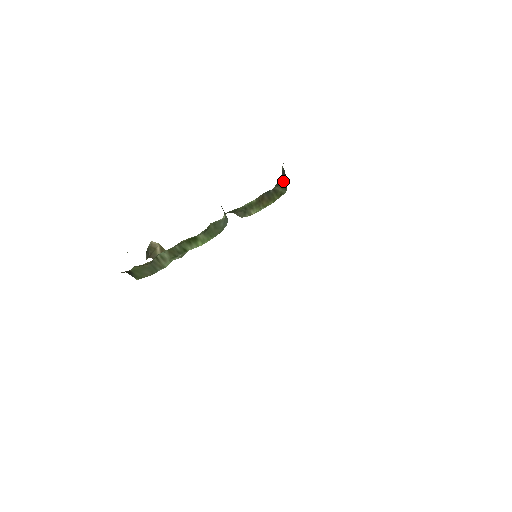
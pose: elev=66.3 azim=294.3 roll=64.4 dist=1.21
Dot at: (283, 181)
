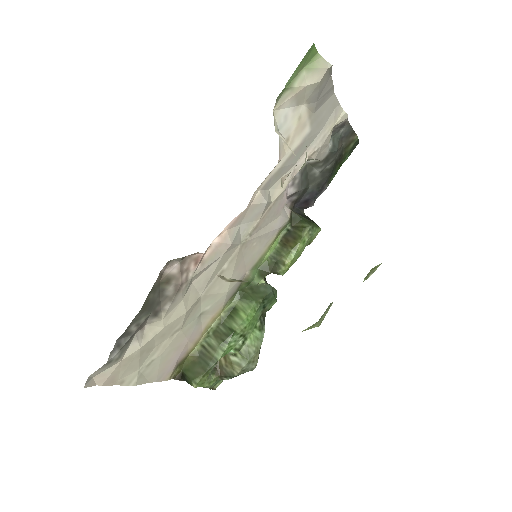
Dot at: (300, 217)
